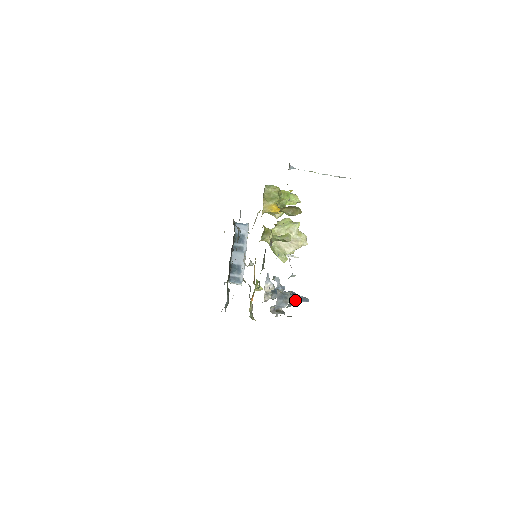
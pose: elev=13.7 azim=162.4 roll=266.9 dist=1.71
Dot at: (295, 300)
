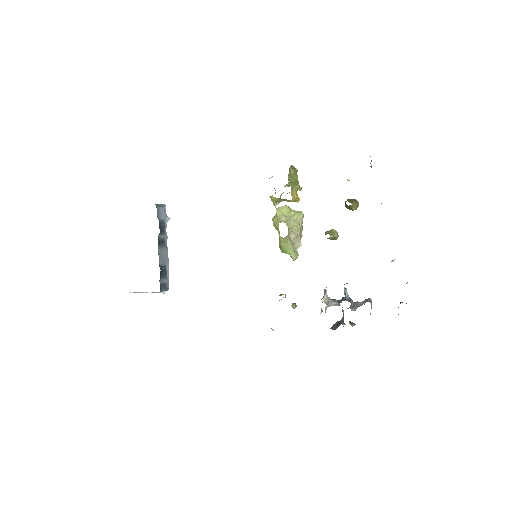
Dot at: occluded
